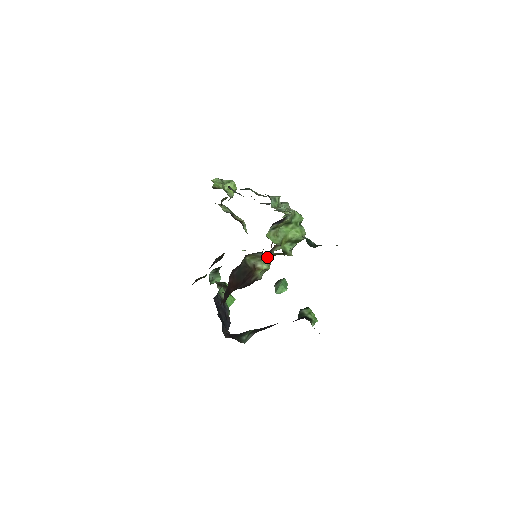
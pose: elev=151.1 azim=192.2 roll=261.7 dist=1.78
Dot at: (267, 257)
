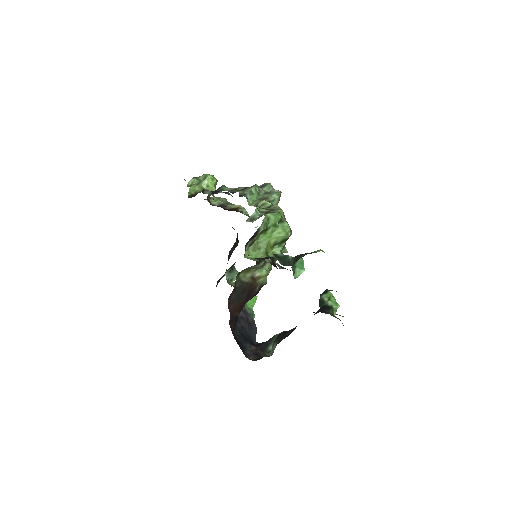
Dot at: (261, 265)
